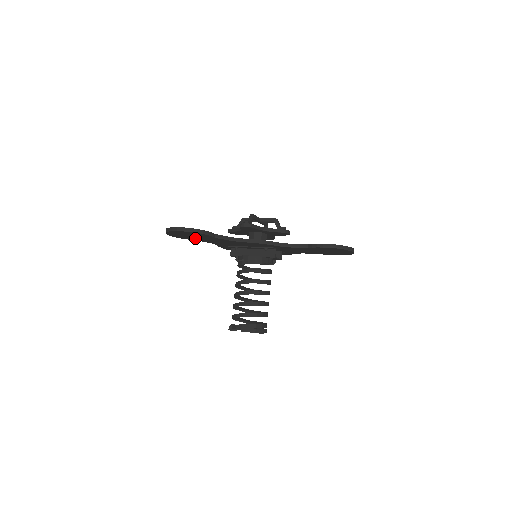
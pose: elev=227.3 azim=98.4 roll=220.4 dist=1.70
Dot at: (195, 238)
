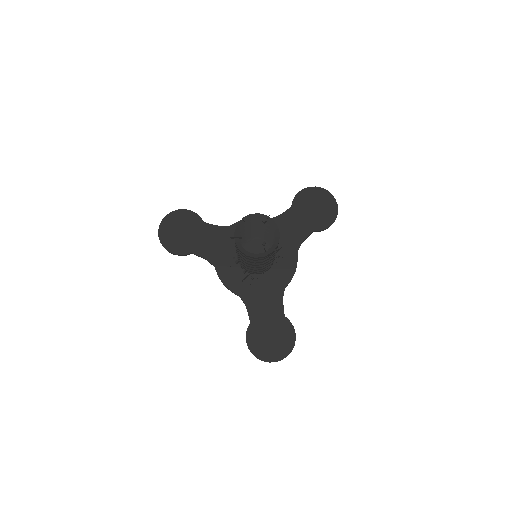
Dot at: (187, 242)
